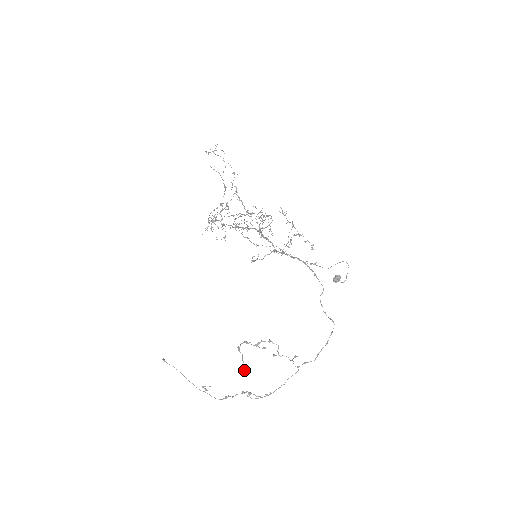
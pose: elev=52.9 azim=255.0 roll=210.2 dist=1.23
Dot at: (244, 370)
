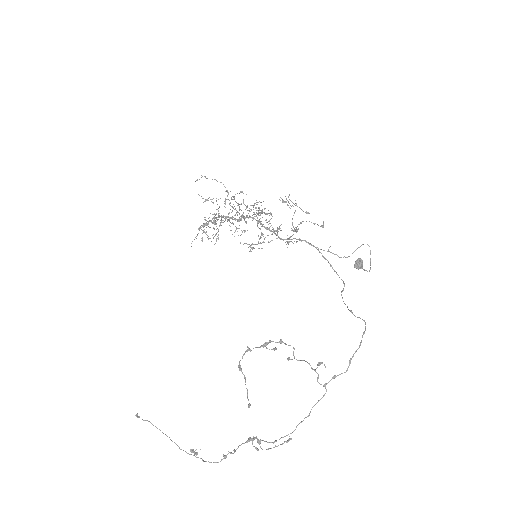
Dot at: (249, 404)
